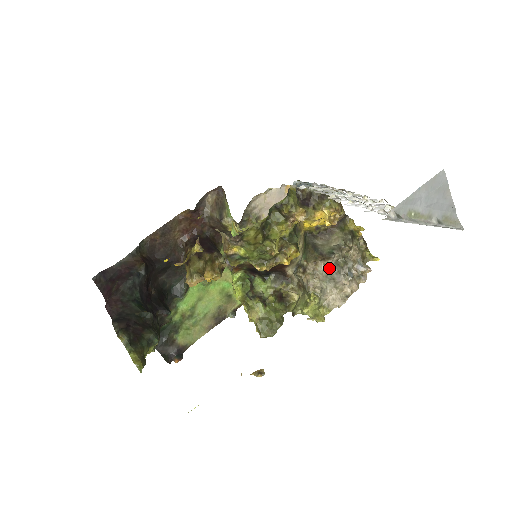
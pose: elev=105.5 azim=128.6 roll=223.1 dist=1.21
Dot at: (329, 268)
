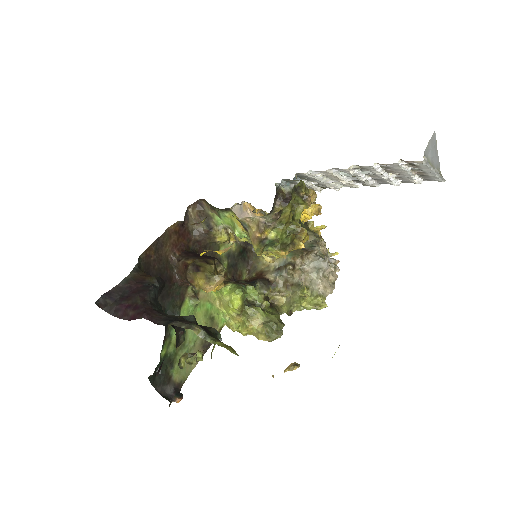
Dot at: (315, 260)
